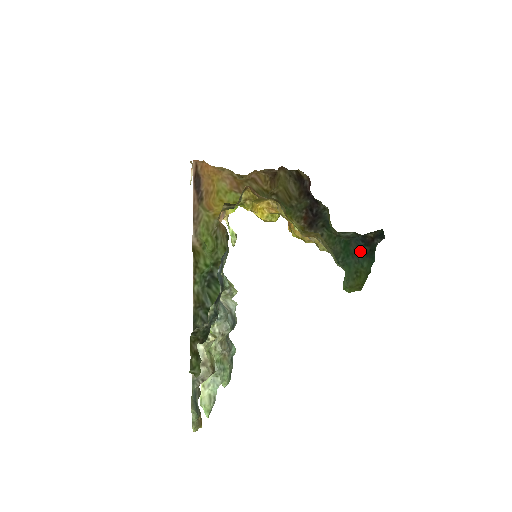
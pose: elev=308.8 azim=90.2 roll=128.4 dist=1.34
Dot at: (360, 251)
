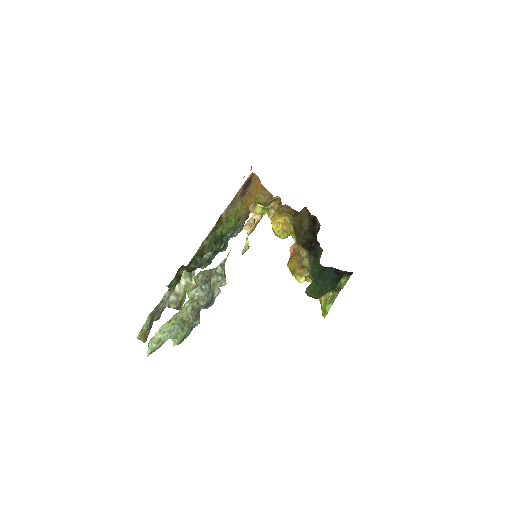
Dot at: (330, 277)
